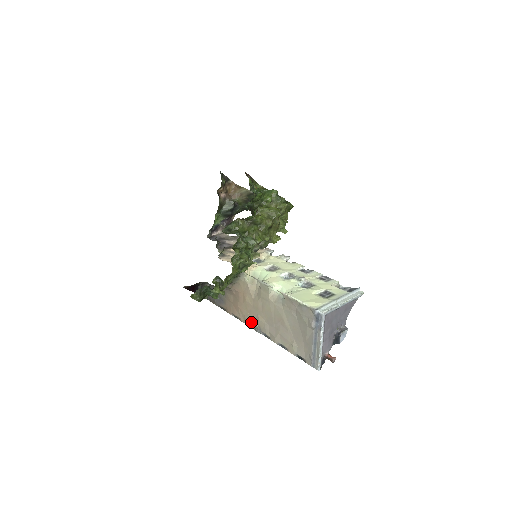
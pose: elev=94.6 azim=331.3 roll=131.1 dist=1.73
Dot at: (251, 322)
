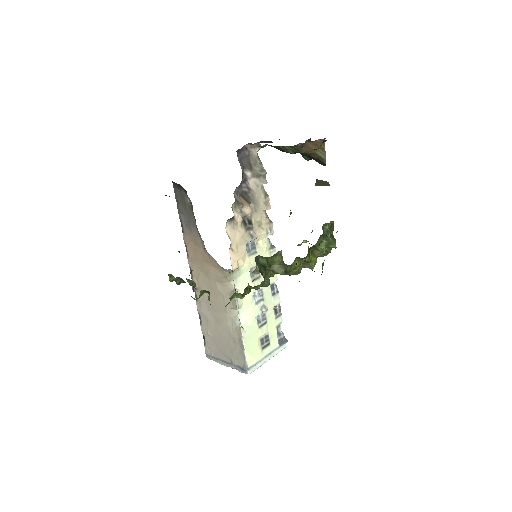
Dot at: (195, 276)
